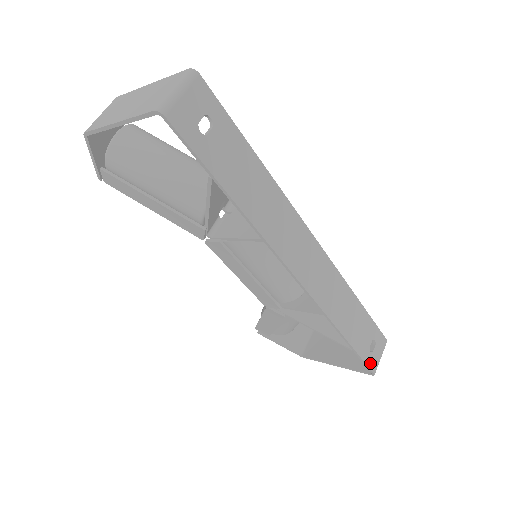
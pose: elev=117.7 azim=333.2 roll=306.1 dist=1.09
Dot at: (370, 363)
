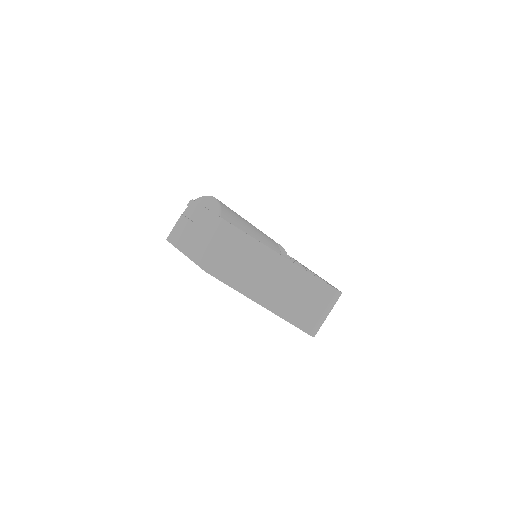
Dot at: occluded
